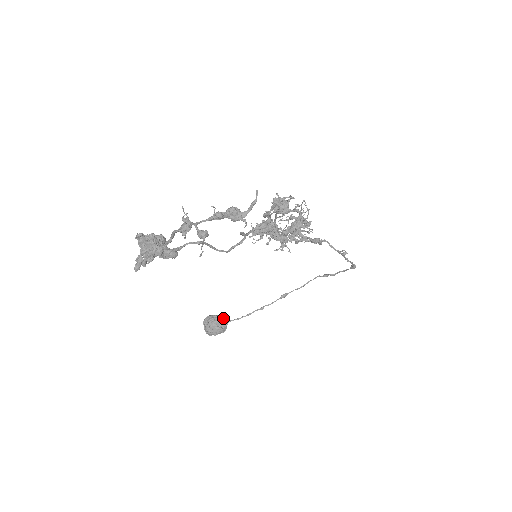
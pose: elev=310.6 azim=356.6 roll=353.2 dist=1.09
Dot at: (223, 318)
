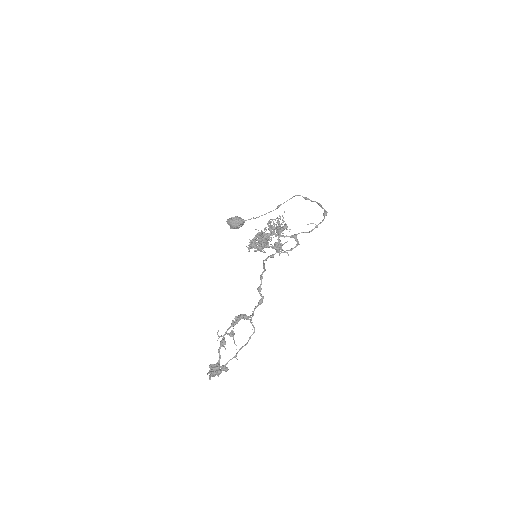
Dot at: (240, 220)
